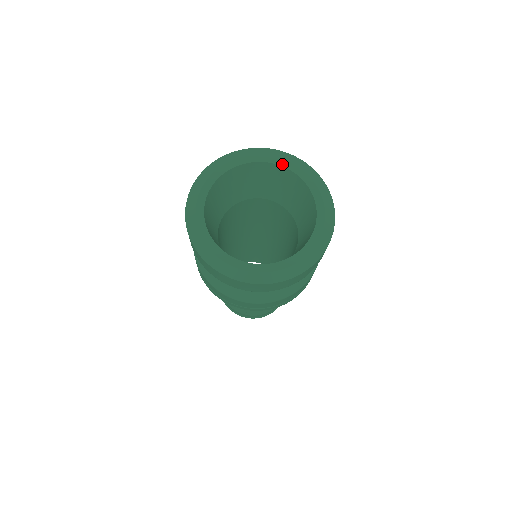
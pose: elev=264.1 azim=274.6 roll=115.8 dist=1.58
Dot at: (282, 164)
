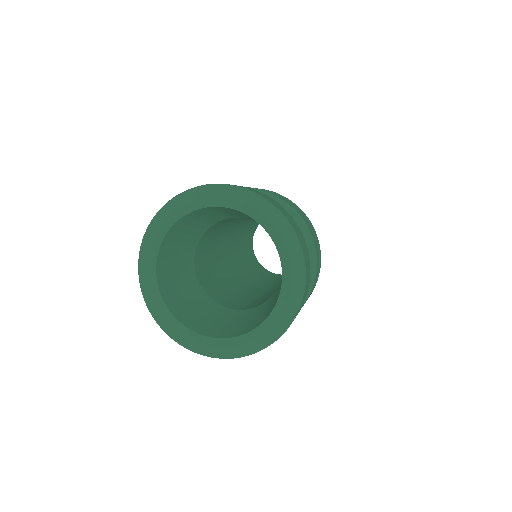
Dot at: (269, 230)
